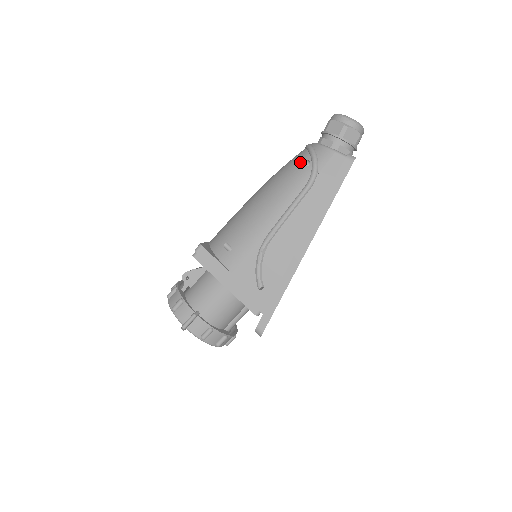
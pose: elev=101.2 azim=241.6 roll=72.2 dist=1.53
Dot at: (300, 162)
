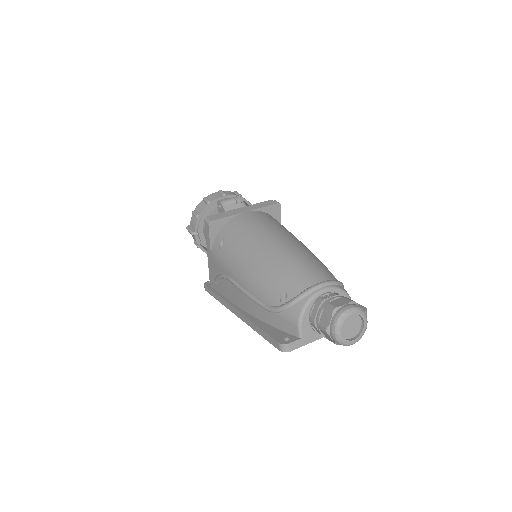
Dot at: (285, 290)
